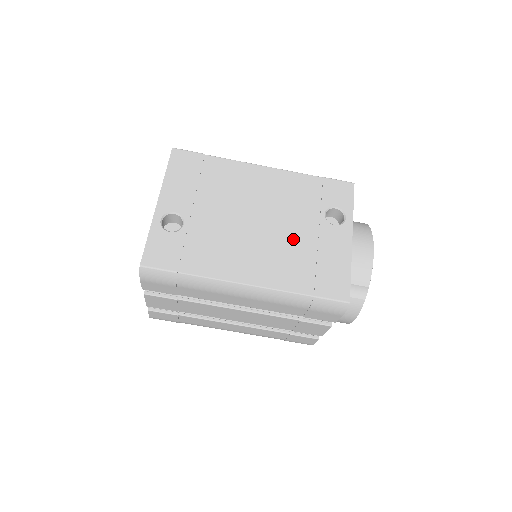
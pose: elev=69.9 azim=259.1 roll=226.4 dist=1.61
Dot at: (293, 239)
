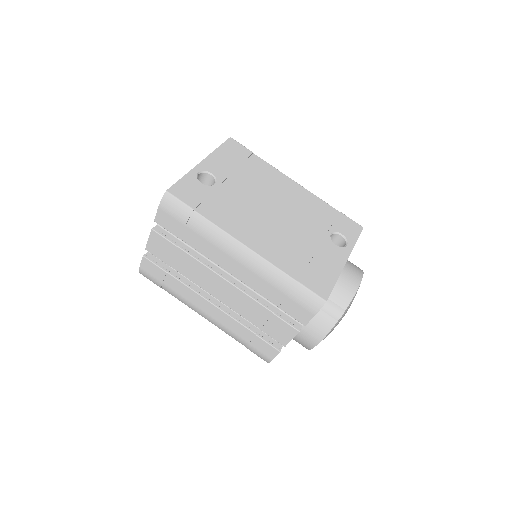
Dot at: (298, 237)
